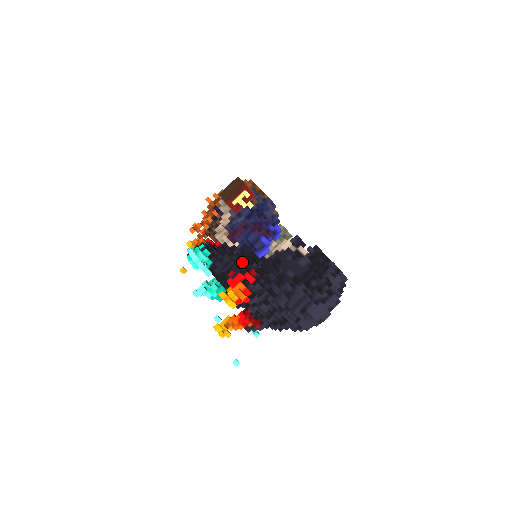
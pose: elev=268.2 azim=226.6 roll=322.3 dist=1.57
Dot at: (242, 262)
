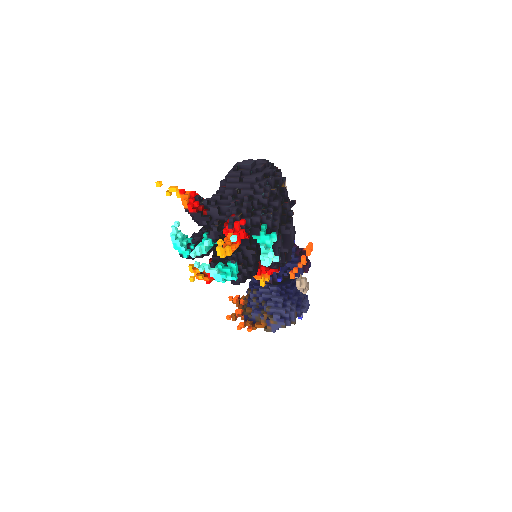
Dot at: occluded
